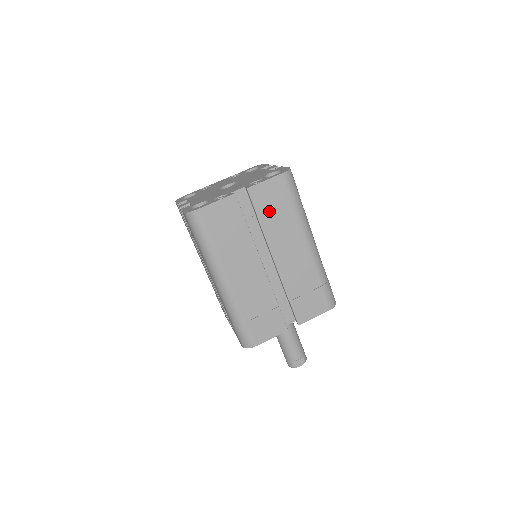
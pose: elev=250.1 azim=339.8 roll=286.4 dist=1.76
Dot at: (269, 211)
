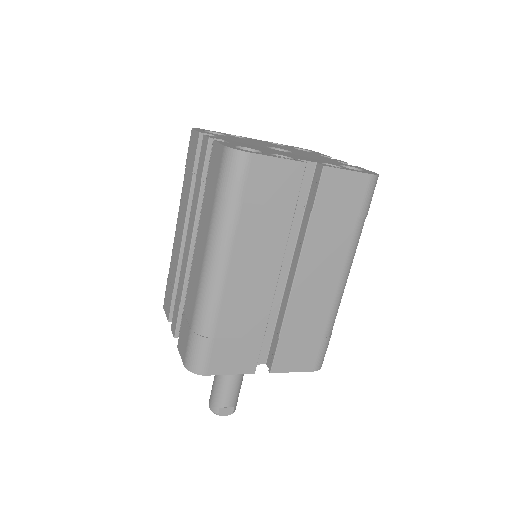
Dot at: (329, 211)
